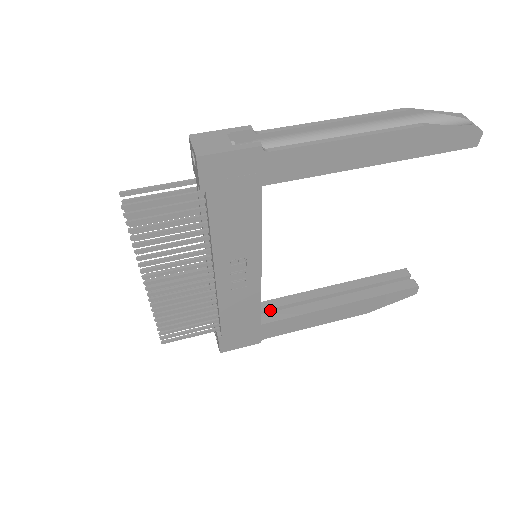
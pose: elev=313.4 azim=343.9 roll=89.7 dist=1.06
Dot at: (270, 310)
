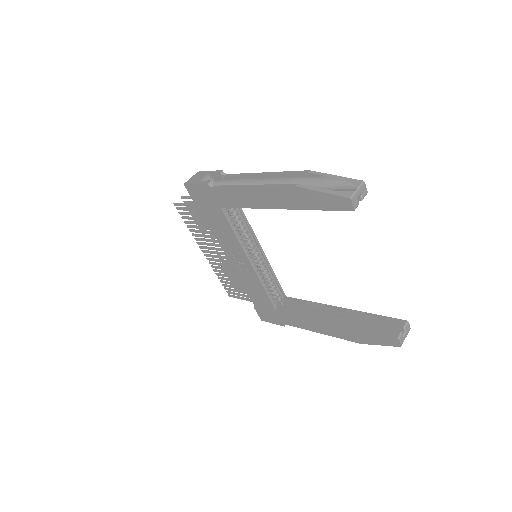
Dot at: (291, 305)
